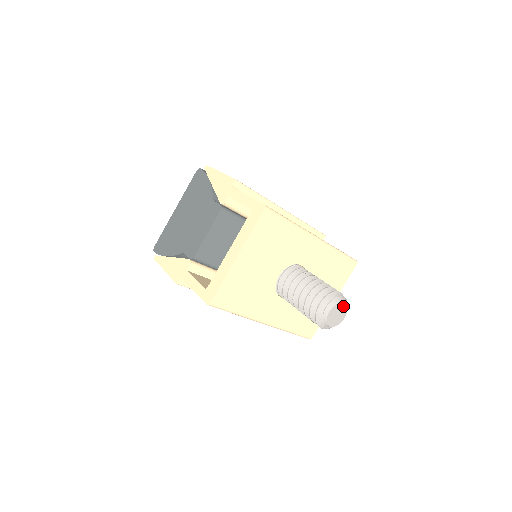
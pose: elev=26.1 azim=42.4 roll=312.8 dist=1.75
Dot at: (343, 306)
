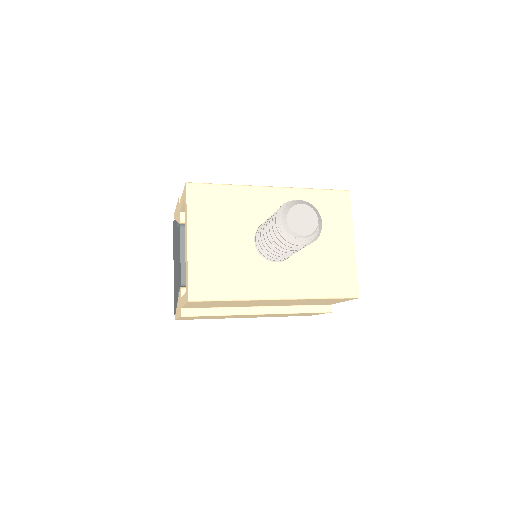
Dot at: (303, 208)
